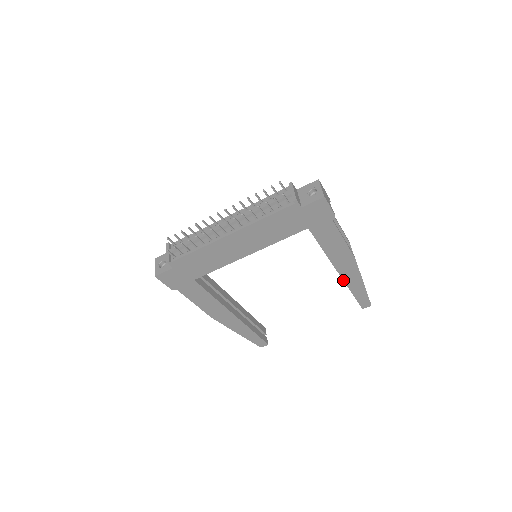
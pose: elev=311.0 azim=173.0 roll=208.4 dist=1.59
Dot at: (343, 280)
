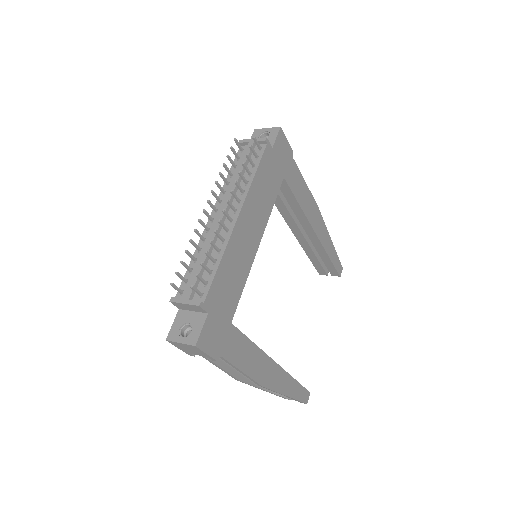
Dot at: (320, 243)
